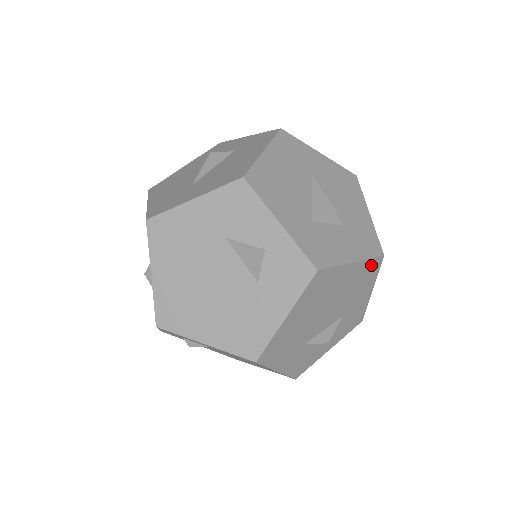
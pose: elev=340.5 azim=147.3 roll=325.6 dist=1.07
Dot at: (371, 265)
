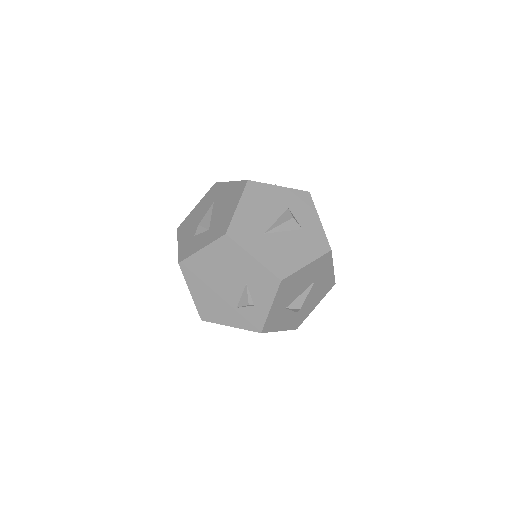
Dot at: occluded
